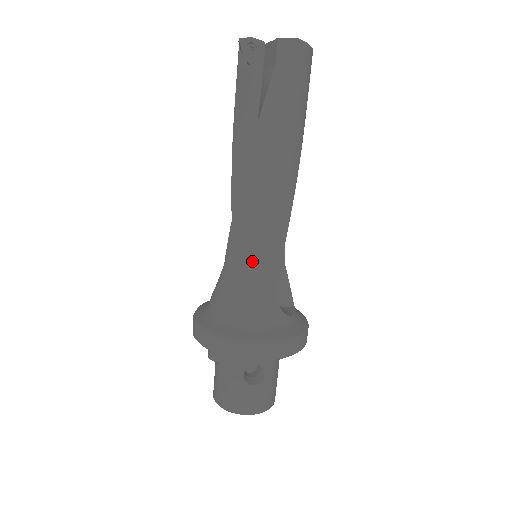
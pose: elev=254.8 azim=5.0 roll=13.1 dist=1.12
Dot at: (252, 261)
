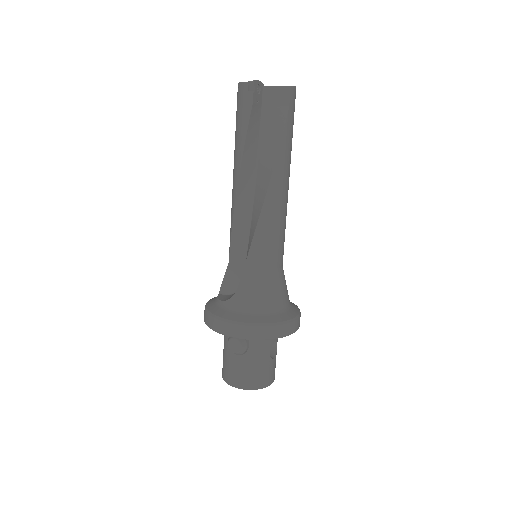
Dot at: (275, 258)
